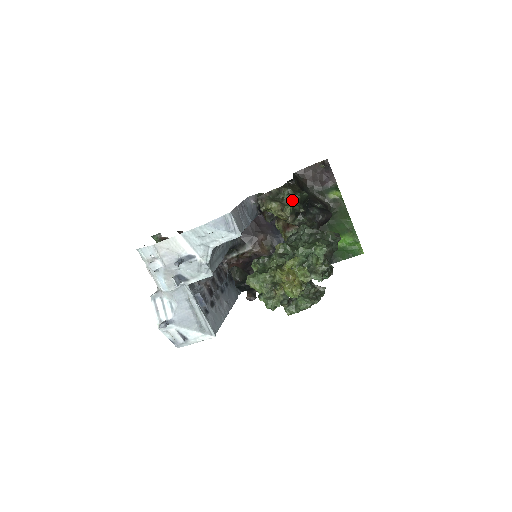
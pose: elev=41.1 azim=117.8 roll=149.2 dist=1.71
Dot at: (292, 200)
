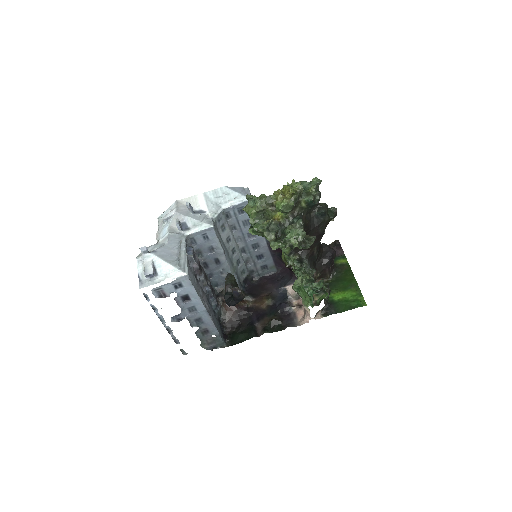
Dot at: occluded
